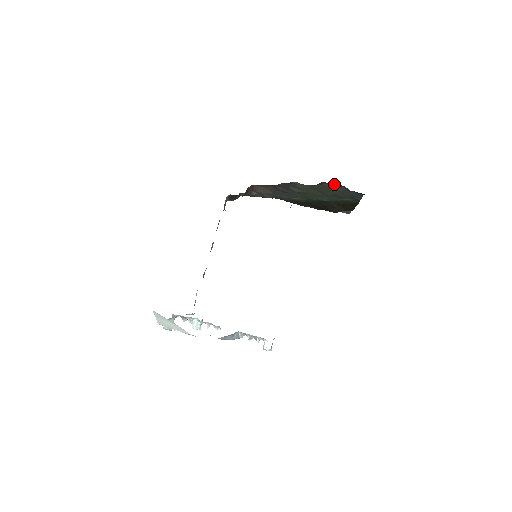
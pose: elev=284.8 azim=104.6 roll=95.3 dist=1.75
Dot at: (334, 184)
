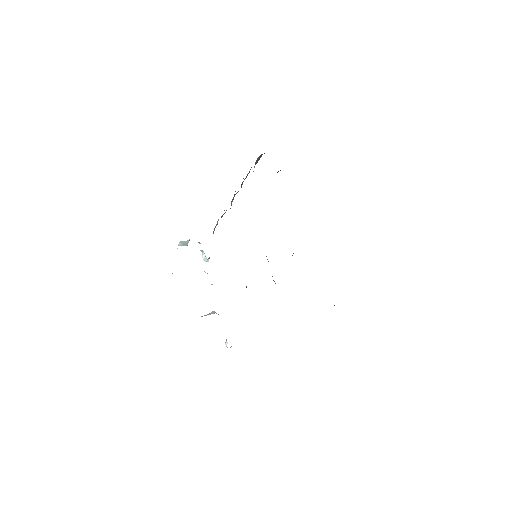
Dot at: occluded
